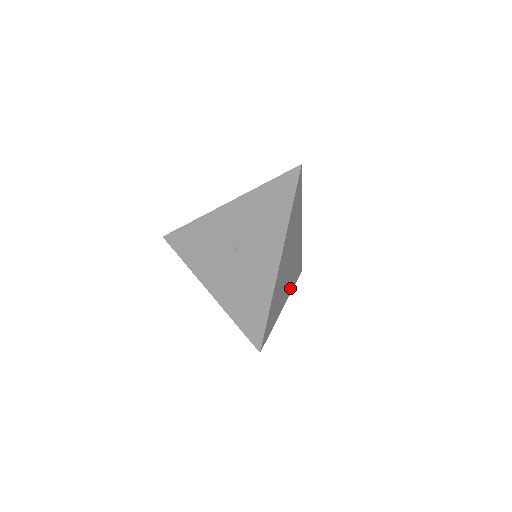
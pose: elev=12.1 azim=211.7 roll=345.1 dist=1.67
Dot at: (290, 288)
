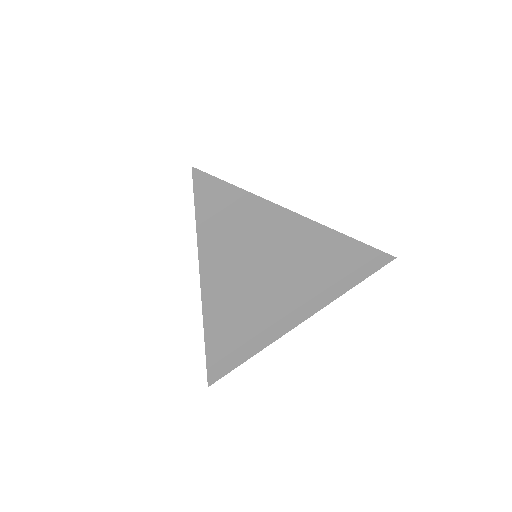
Dot at: (323, 297)
